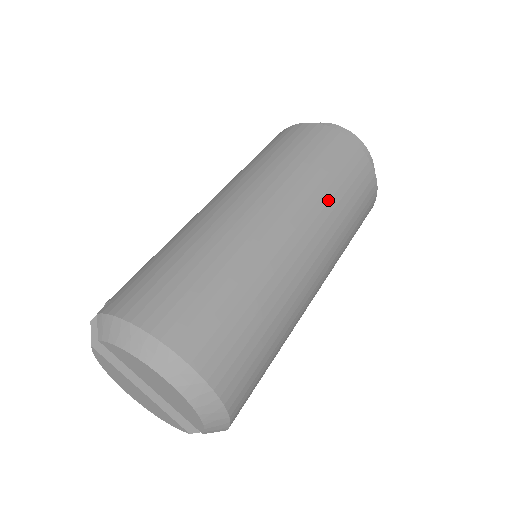
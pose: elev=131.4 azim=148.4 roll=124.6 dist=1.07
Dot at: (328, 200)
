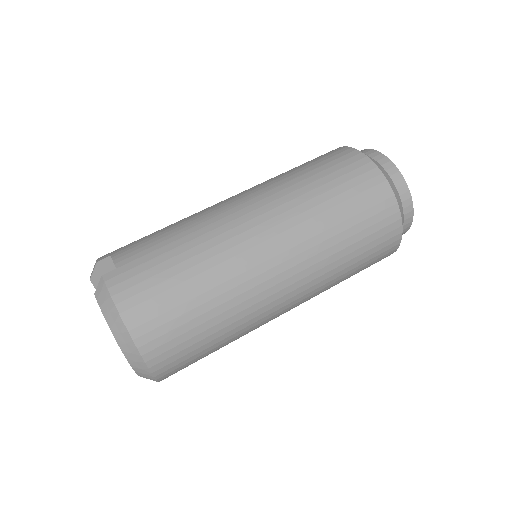
Dot at: (334, 267)
